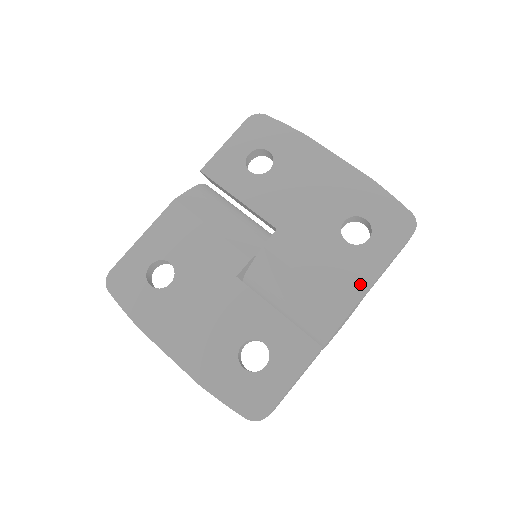
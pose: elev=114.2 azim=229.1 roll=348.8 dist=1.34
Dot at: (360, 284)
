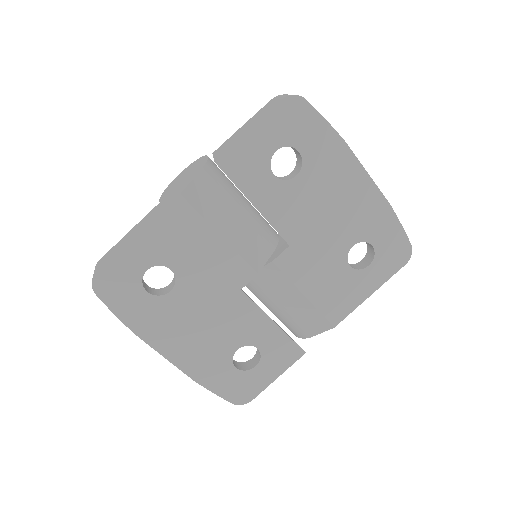
Dot at: (350, 304)
